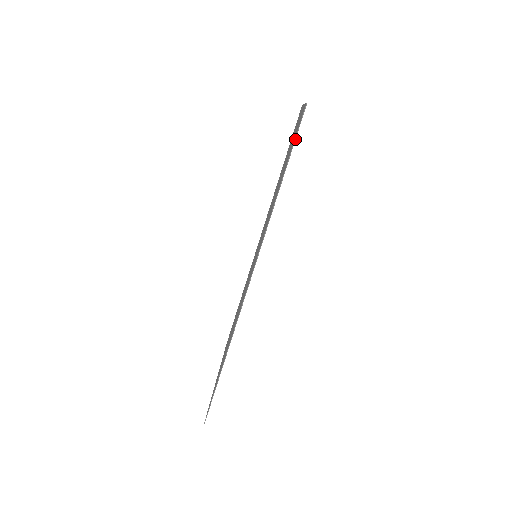
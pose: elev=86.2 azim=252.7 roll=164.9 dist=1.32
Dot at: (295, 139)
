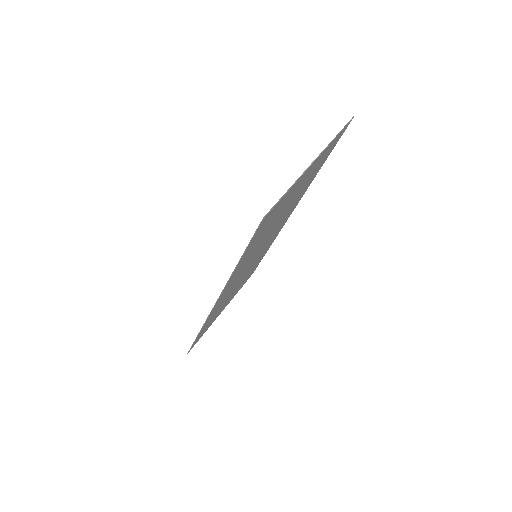
Dot at: (251, 239)
